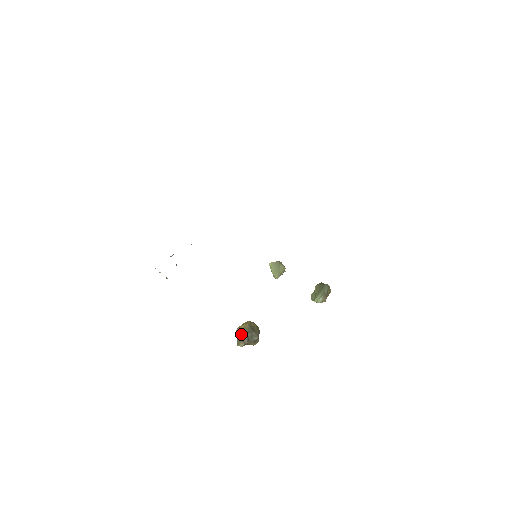
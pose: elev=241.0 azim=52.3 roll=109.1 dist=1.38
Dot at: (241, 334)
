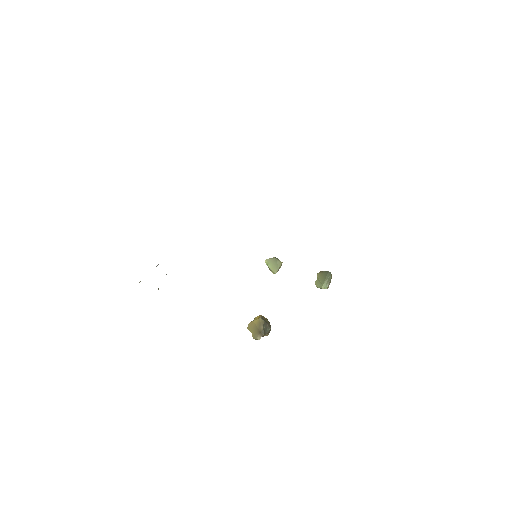
Dot at: (257, 328)
